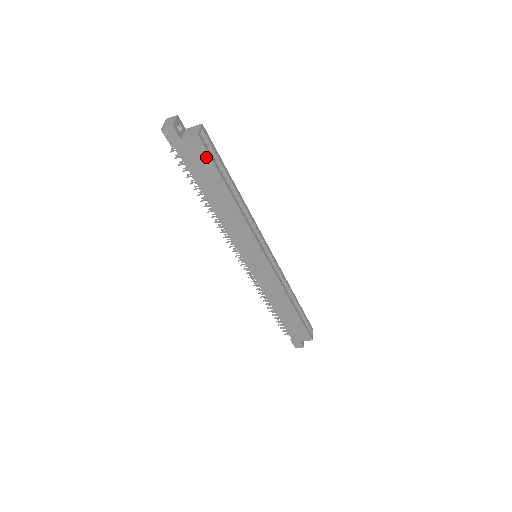
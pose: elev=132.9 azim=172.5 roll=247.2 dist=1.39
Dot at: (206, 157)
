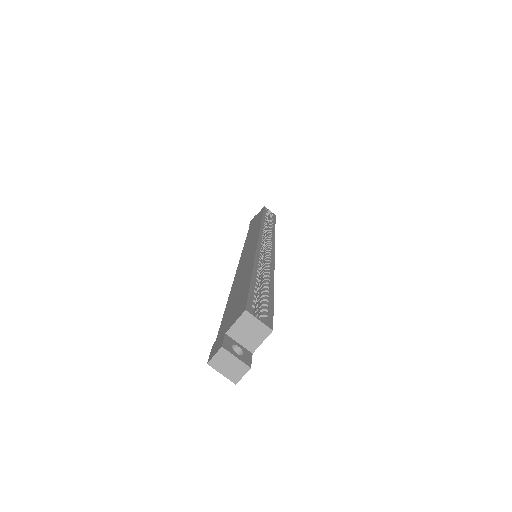
Dot at: occluded
